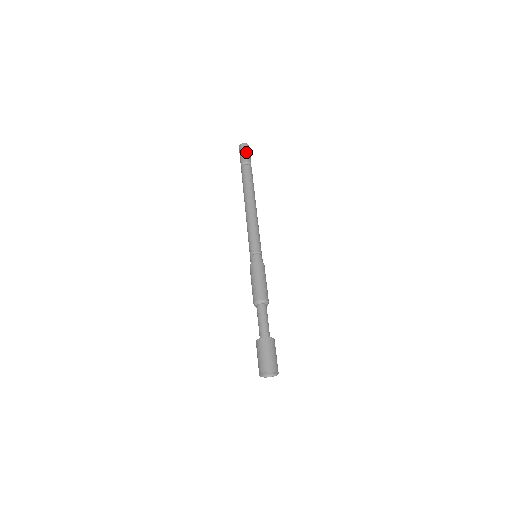
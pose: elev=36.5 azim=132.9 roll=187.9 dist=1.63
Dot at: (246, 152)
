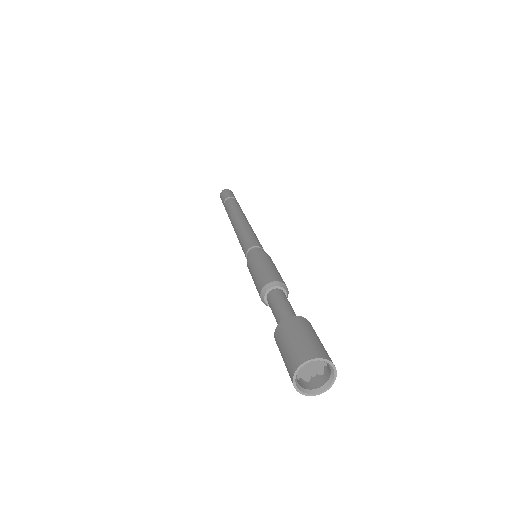
Dot at: (227, 193)
